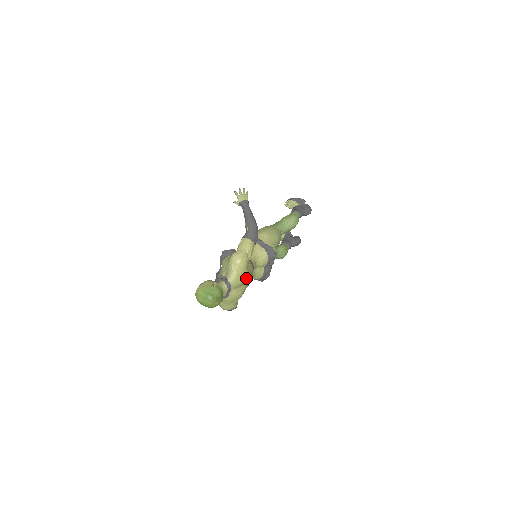
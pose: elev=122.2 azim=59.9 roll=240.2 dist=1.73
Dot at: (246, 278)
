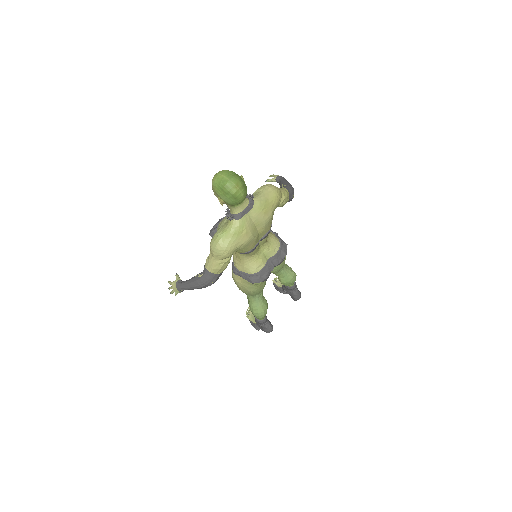
Dot at: (268, 218)
